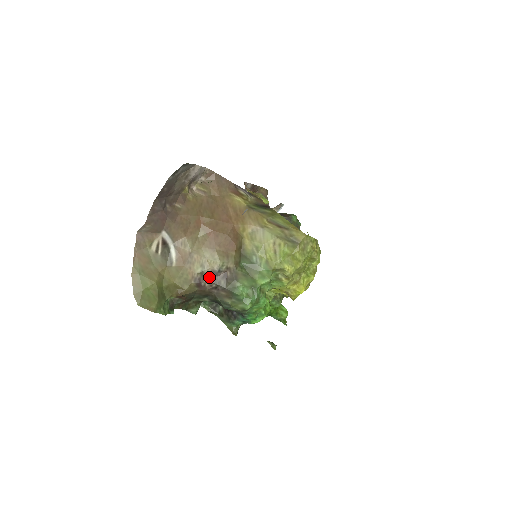
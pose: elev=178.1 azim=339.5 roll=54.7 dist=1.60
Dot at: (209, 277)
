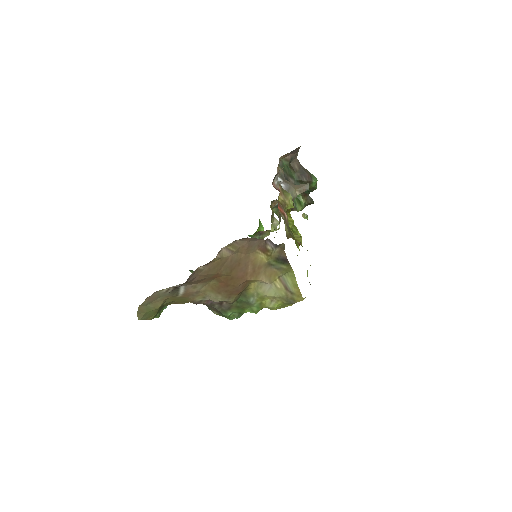
Dot at: (207, 301)
